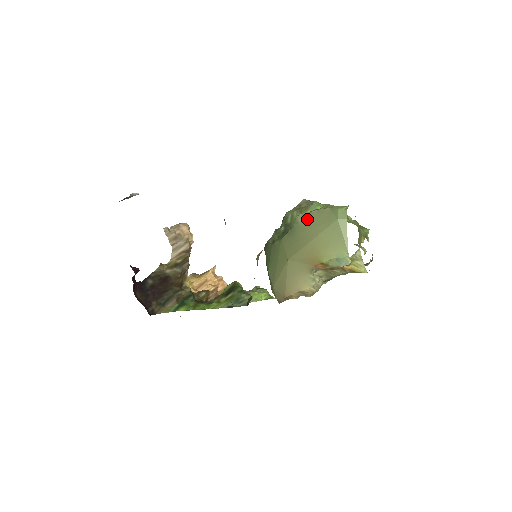
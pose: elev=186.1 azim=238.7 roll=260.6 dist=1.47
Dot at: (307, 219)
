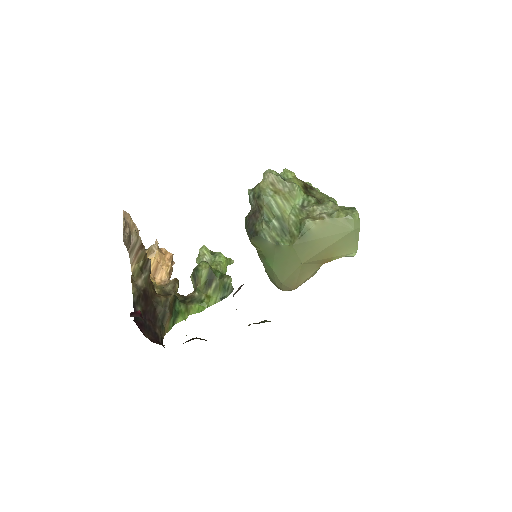
Dot at: (320, 227)
